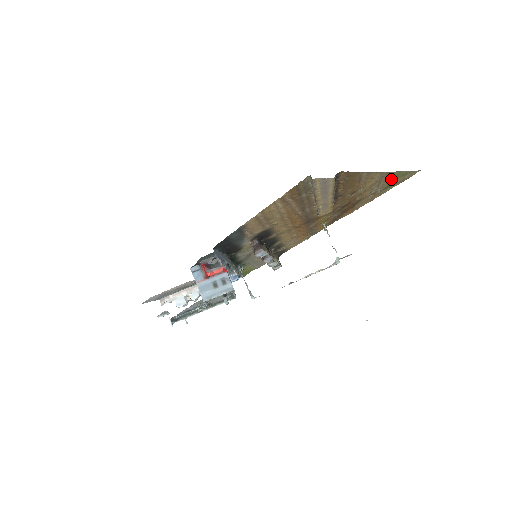
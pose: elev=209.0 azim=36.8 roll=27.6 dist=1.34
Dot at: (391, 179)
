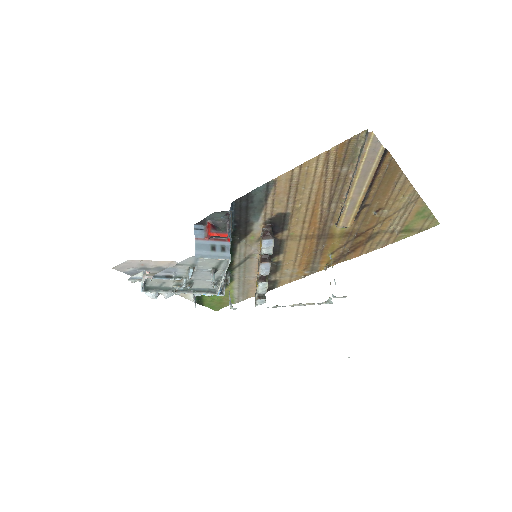
Dot at: (414, 215)
